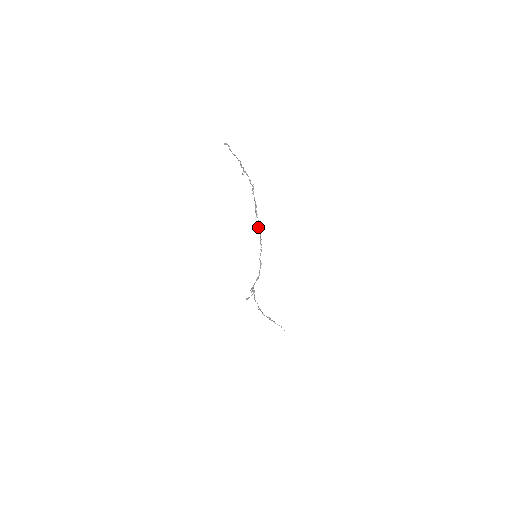
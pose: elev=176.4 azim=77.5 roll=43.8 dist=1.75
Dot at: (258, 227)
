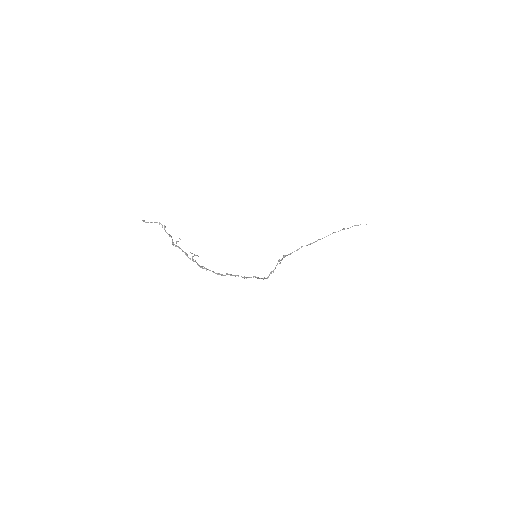
Dot at: (223, 275)
